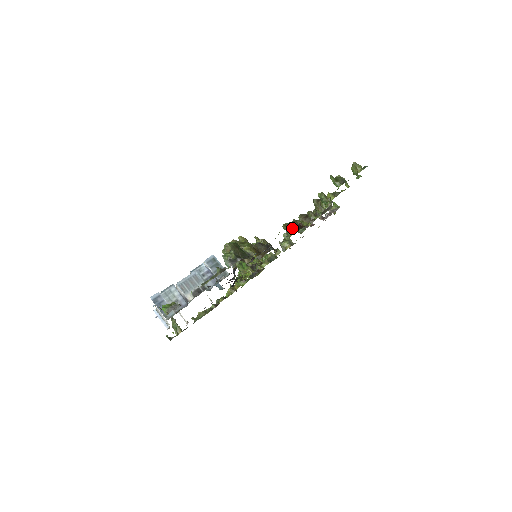
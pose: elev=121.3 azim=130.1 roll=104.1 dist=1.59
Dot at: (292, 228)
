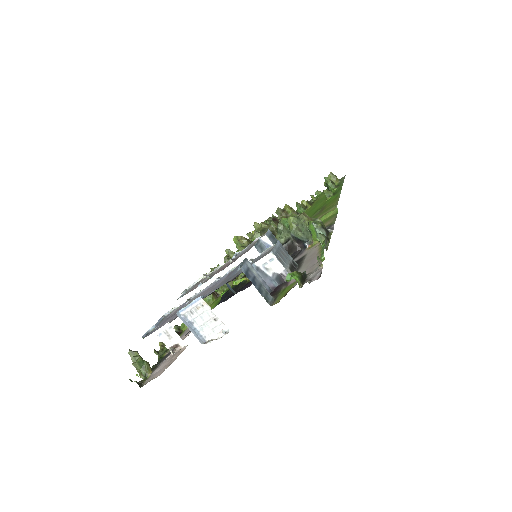
Dot at: occluded
